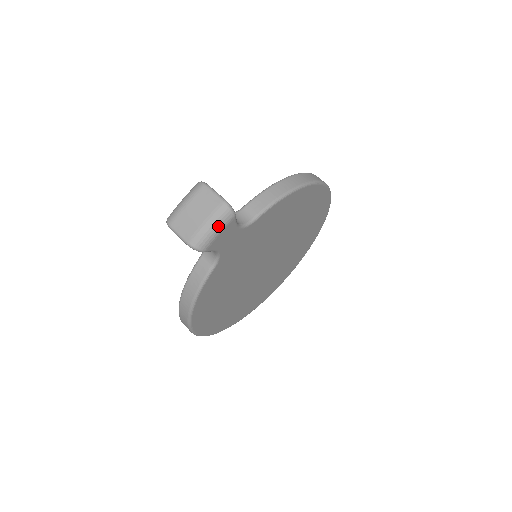
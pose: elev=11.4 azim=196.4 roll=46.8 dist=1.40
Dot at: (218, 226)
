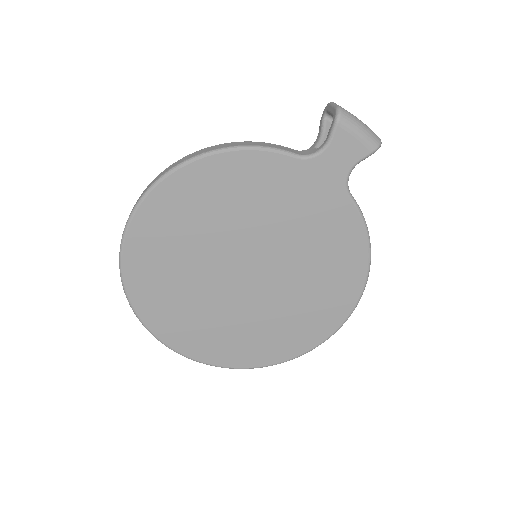
Dot at: (365, 133)
